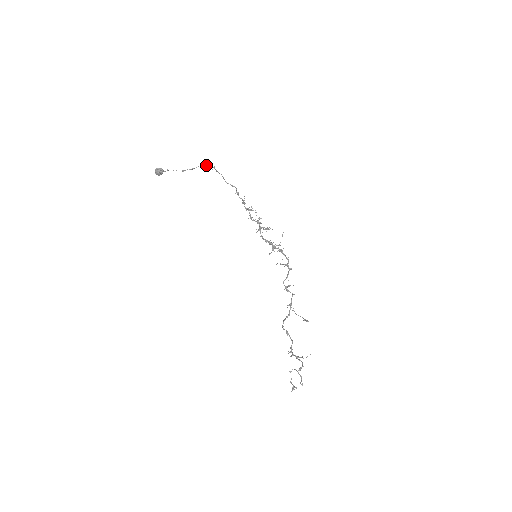
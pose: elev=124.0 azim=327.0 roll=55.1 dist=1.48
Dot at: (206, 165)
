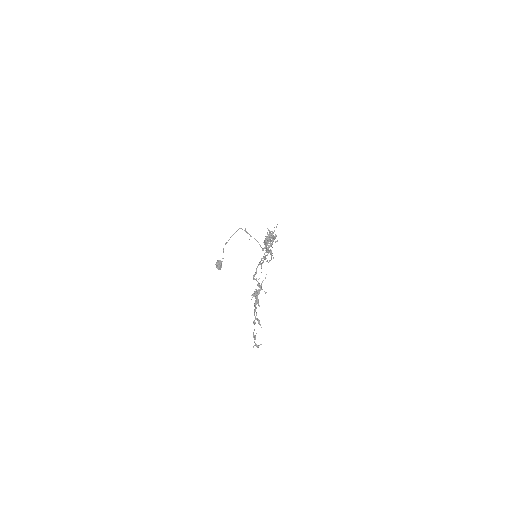
Dot at: occluded
